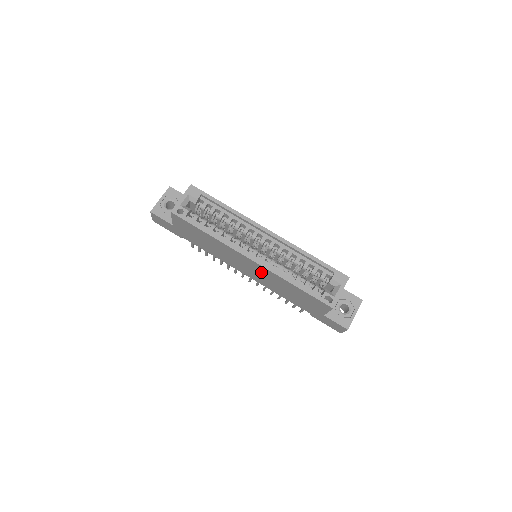
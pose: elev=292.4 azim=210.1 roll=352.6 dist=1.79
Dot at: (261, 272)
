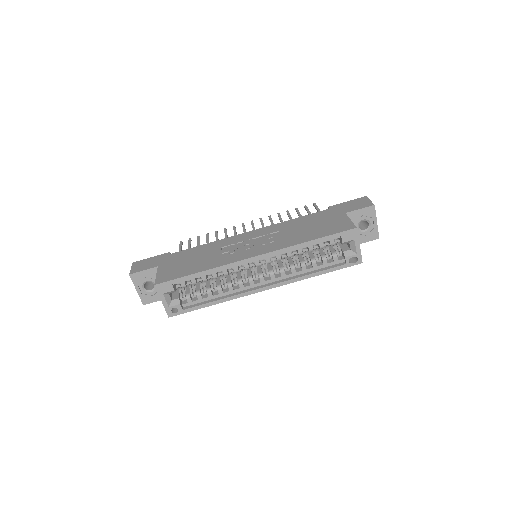
Dot at: occluded
